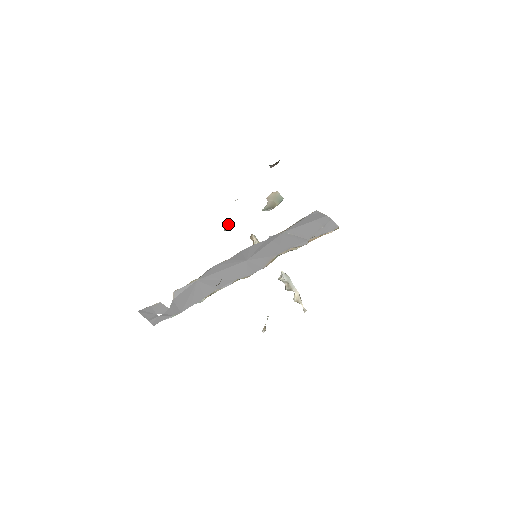
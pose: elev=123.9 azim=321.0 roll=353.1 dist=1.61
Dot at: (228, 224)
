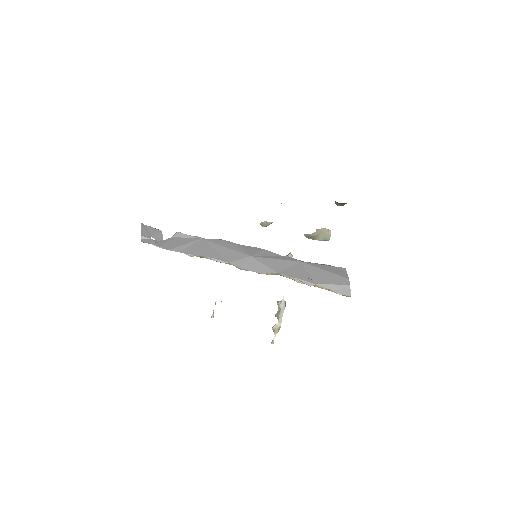
Dot at: (267, 222)
